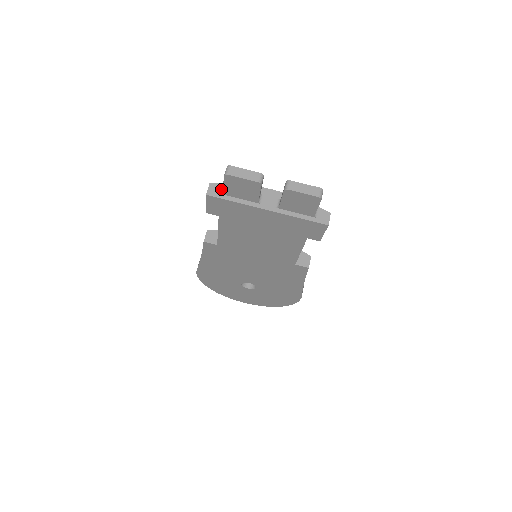
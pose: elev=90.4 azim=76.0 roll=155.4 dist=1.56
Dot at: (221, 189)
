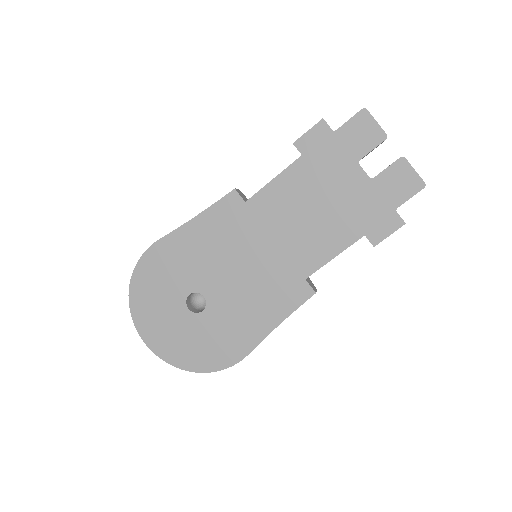
Dot at: occluded
